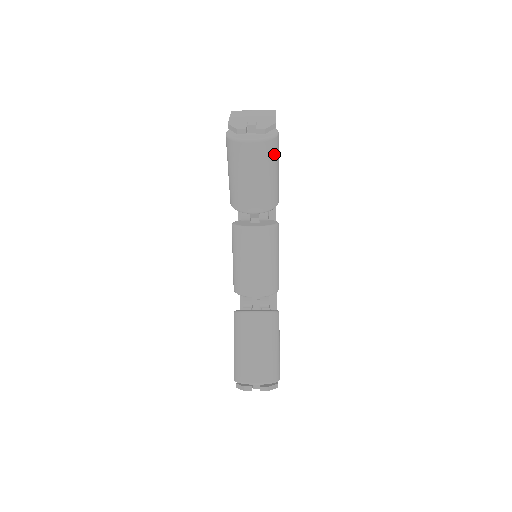
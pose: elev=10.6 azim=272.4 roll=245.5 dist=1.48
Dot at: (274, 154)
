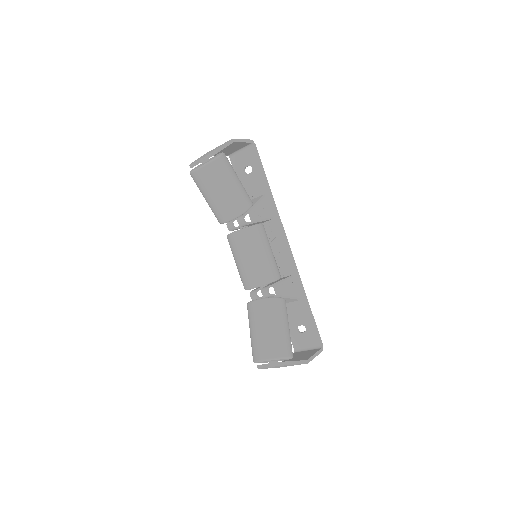
Dot at: (220, 172)
